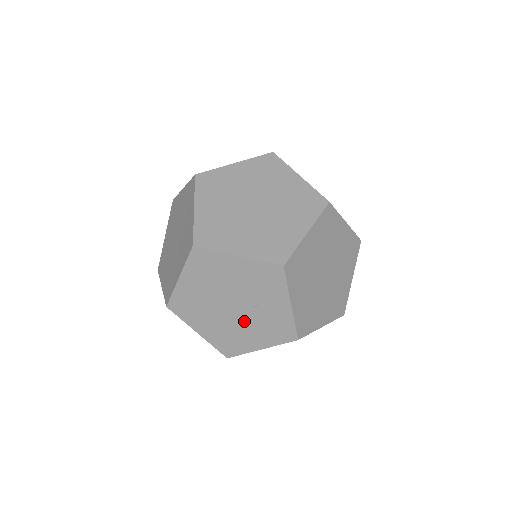
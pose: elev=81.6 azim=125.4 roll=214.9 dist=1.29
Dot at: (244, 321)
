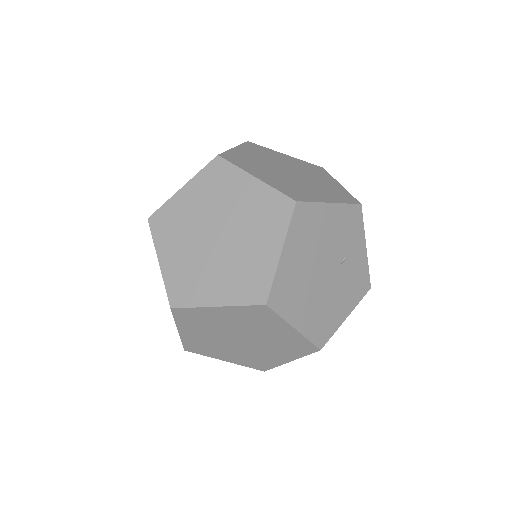
Dot at: (335, 286)
